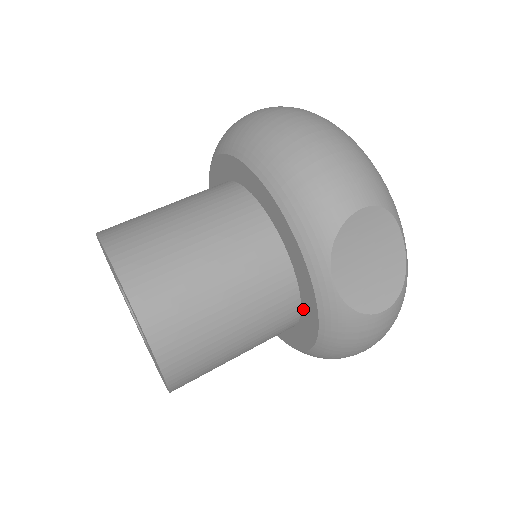
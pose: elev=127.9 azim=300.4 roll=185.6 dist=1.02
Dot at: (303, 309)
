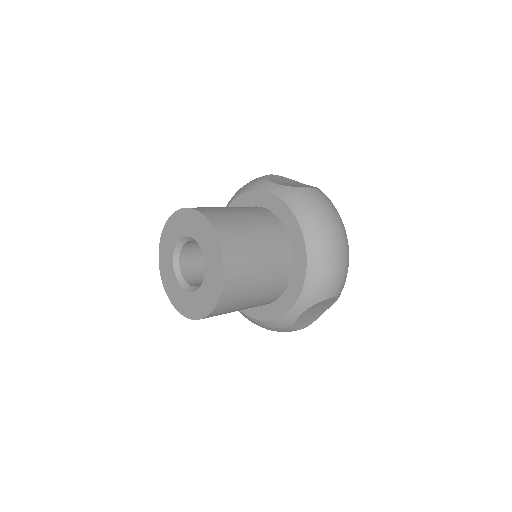
Dot at: (281, 218)
